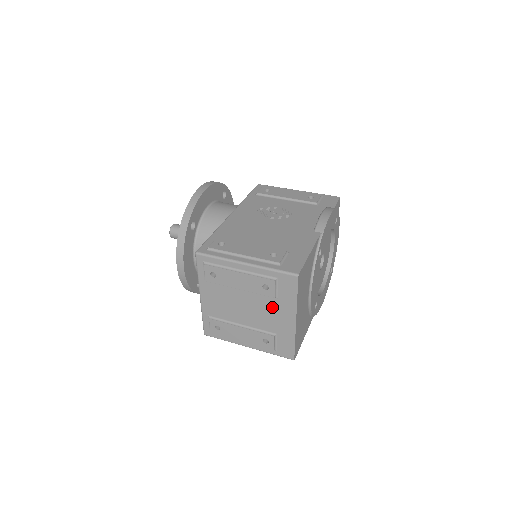
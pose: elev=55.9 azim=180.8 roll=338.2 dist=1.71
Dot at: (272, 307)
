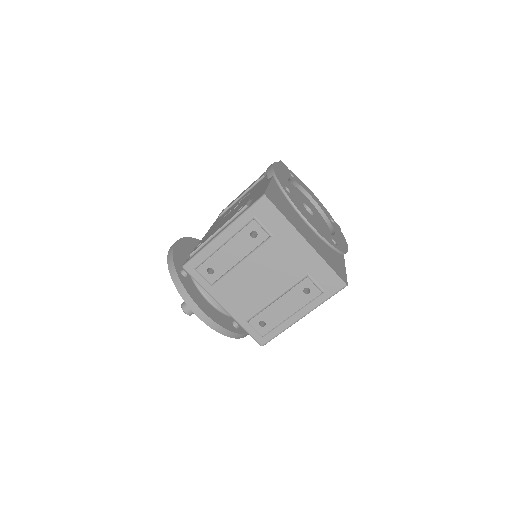
Dot at: (278, 250)
